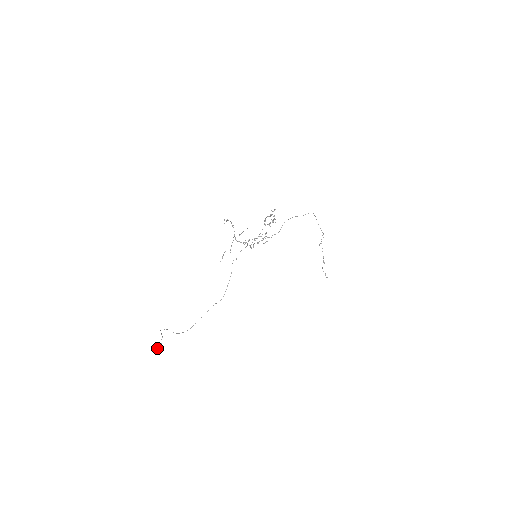
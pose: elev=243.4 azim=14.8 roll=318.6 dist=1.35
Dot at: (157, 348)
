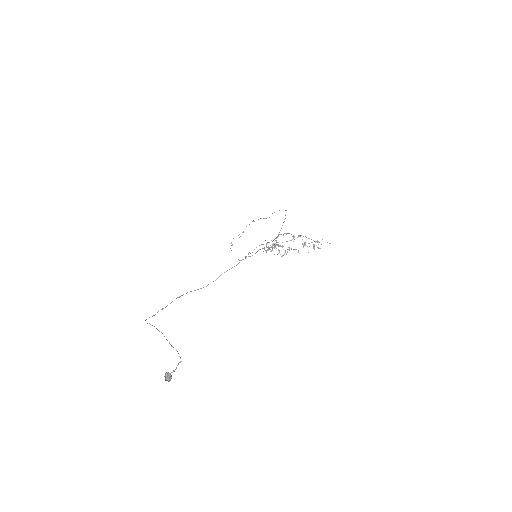
Dot at: (170, 375)
